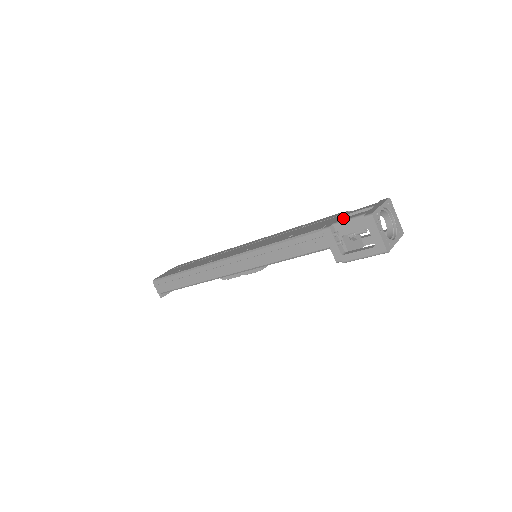
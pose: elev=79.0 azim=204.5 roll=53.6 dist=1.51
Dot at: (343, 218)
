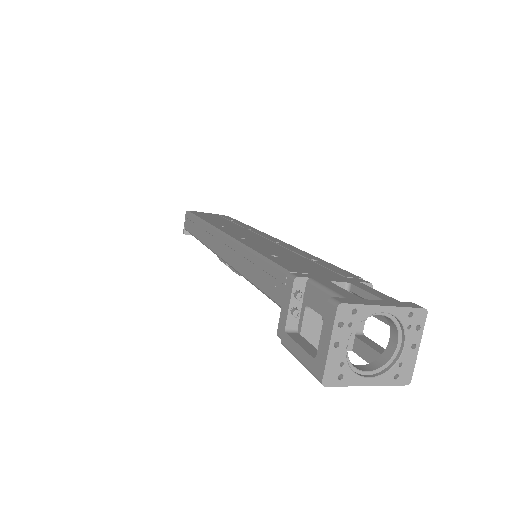
Dot at: (330, 281)
